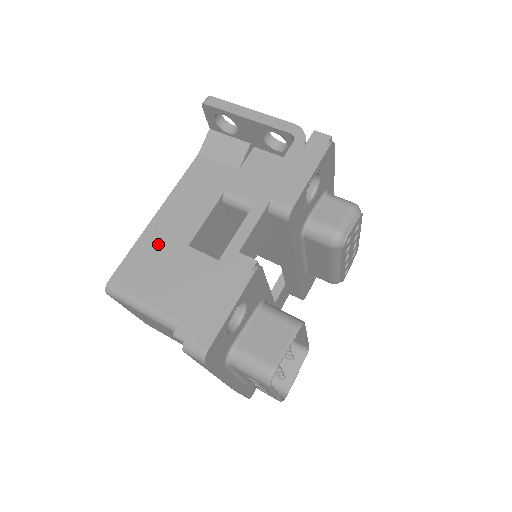
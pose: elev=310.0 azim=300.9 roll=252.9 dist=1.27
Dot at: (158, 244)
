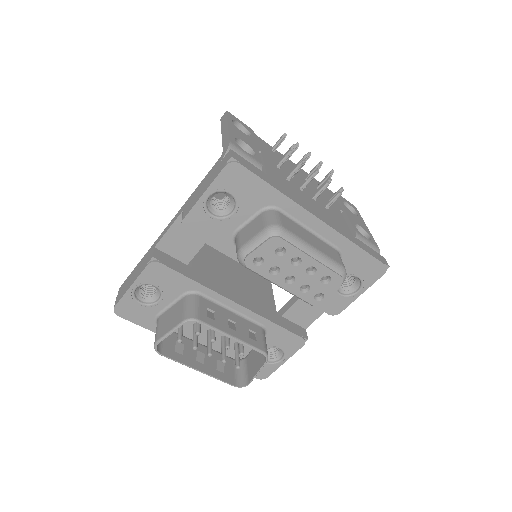
Dot at: occluded
